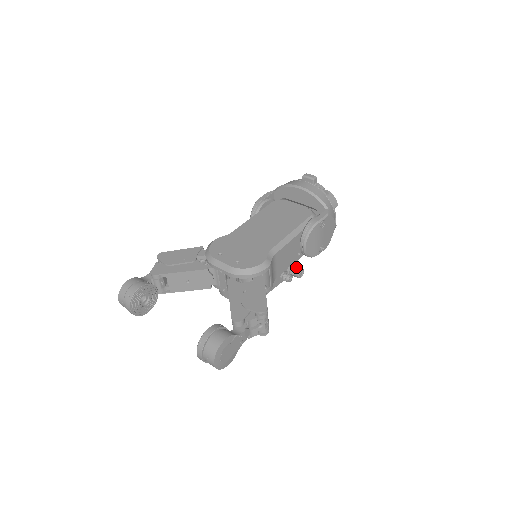
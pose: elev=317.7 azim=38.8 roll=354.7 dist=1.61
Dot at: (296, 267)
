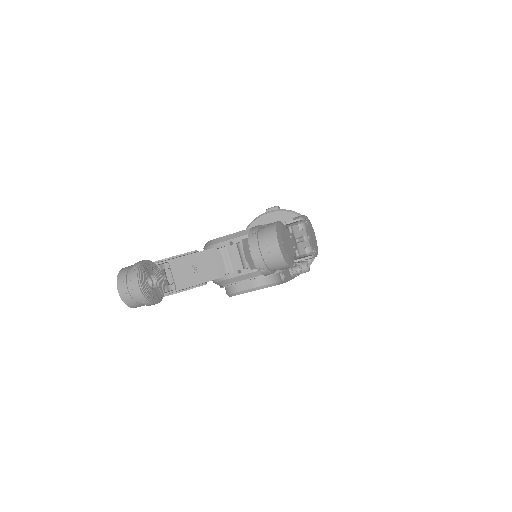
Dot at: (300, 262)
